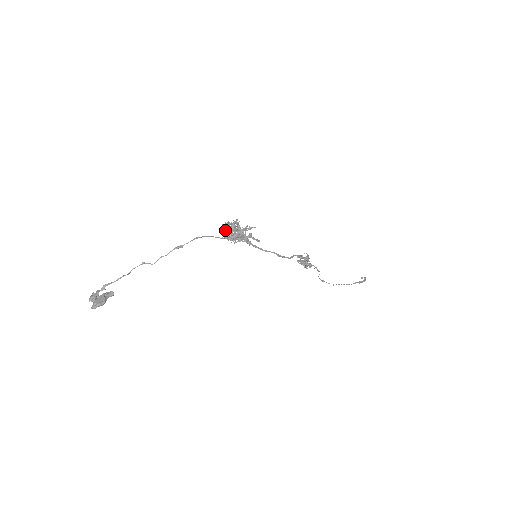
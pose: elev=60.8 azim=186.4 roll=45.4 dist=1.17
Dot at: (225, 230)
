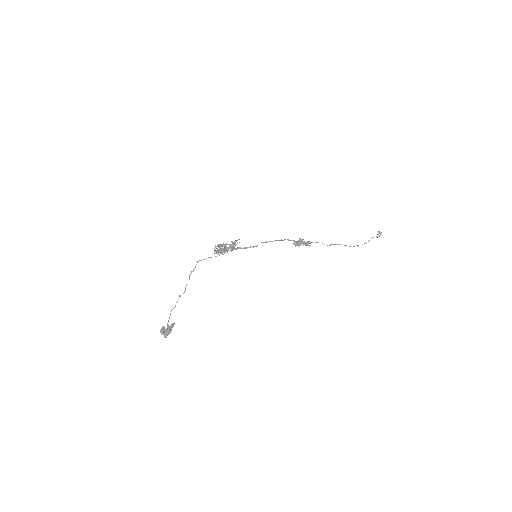
Dot at: (216, 251)
